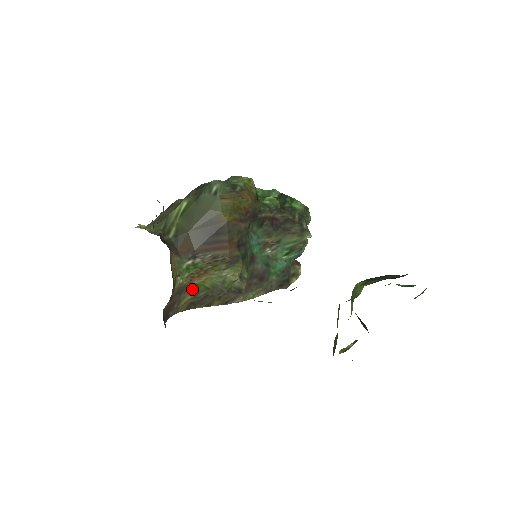
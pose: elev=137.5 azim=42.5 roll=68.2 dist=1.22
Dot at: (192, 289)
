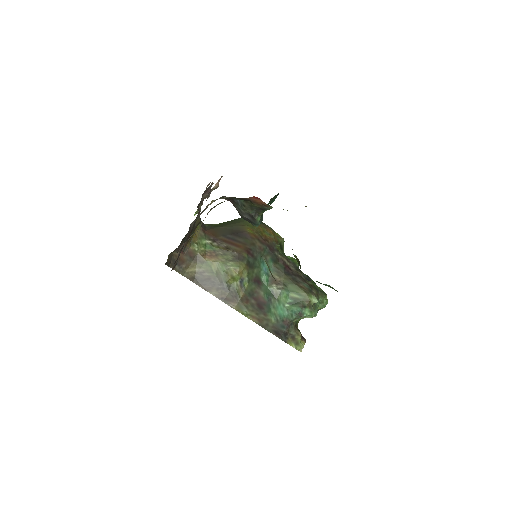
Dot at: (201, 264)
